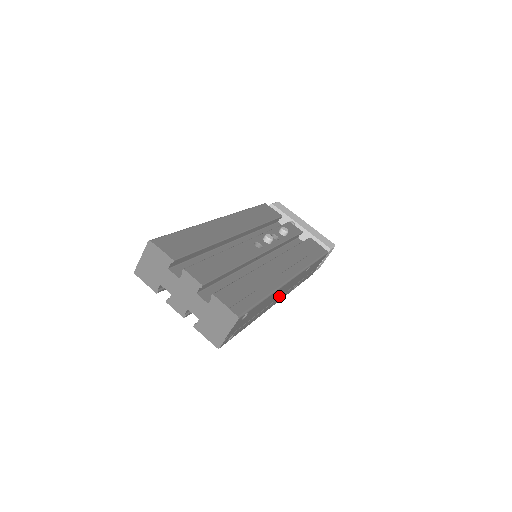
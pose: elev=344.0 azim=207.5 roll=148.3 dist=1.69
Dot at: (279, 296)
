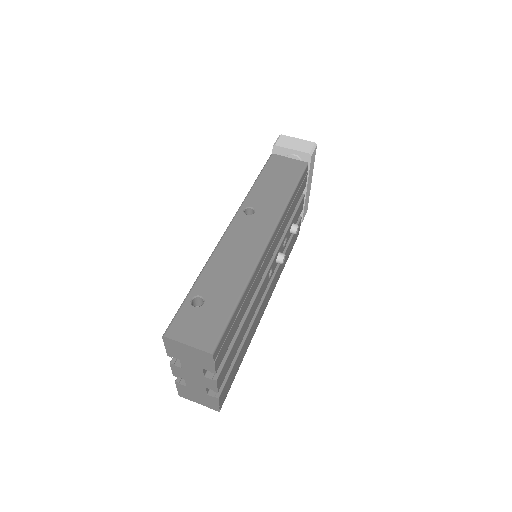
Dot at: occluded
